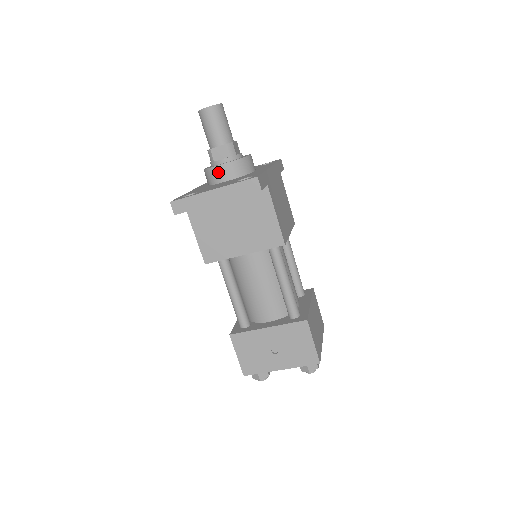
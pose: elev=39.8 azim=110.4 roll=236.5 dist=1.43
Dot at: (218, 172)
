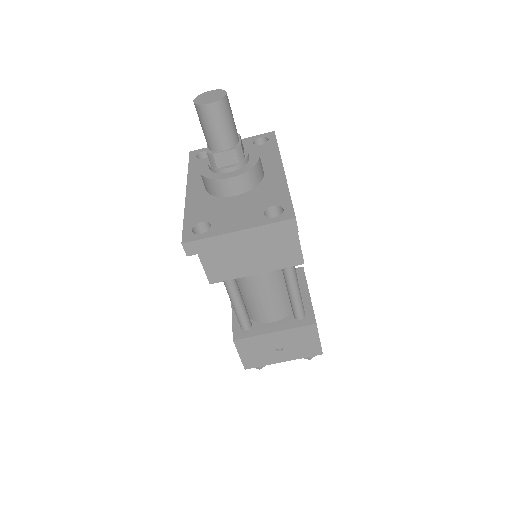
Dot at: (226, 186)
